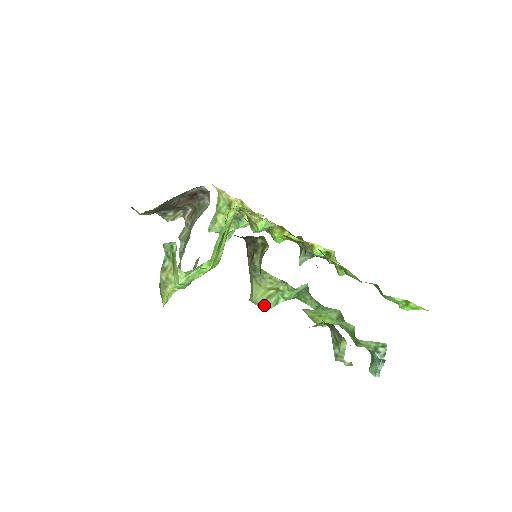
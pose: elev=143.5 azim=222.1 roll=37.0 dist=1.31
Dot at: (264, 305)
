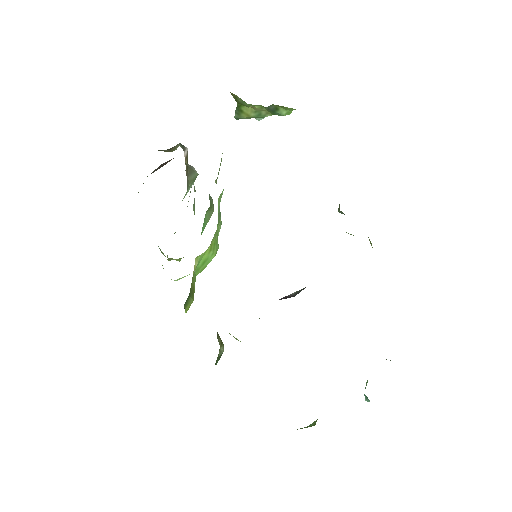
Dot at: occluded
